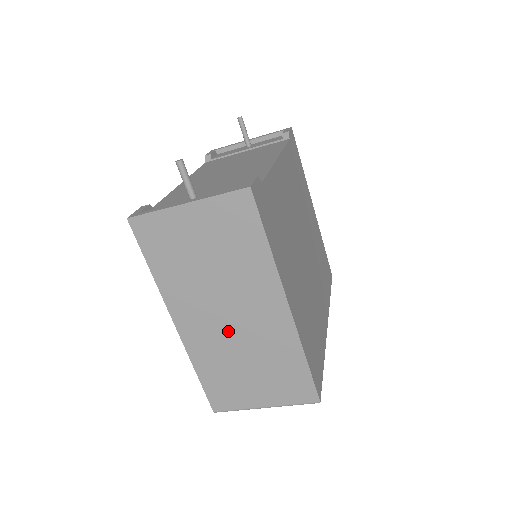
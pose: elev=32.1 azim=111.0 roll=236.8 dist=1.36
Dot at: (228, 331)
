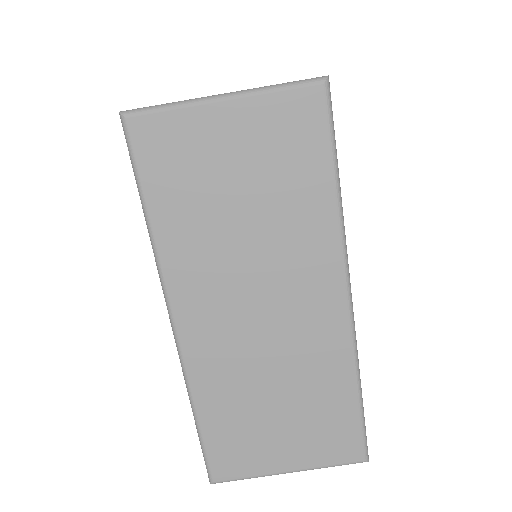
Dot at: occluded
